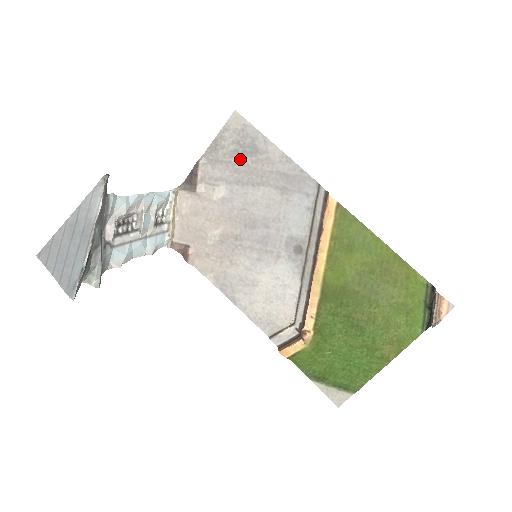
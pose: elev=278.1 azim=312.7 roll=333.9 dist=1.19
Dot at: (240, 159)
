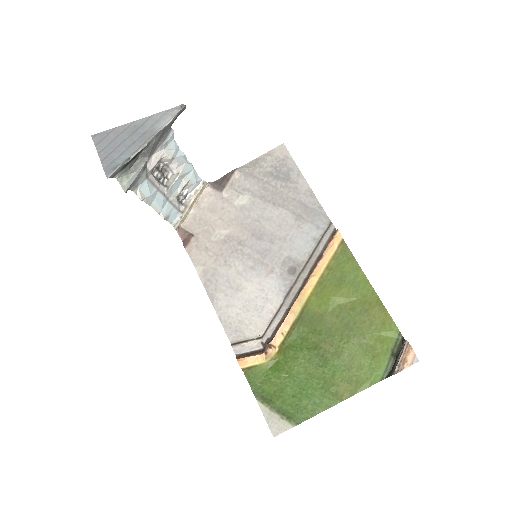
Dot at: (272, 180)
